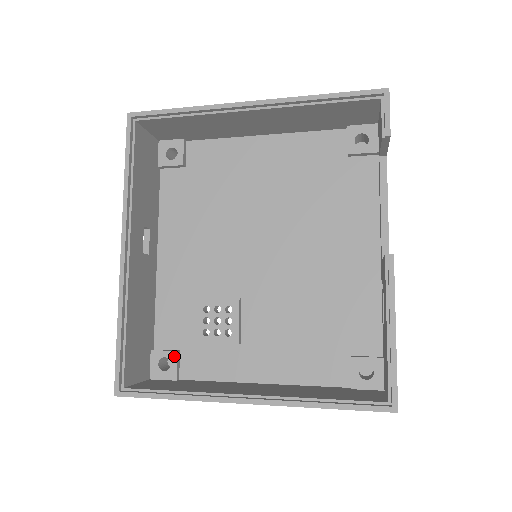
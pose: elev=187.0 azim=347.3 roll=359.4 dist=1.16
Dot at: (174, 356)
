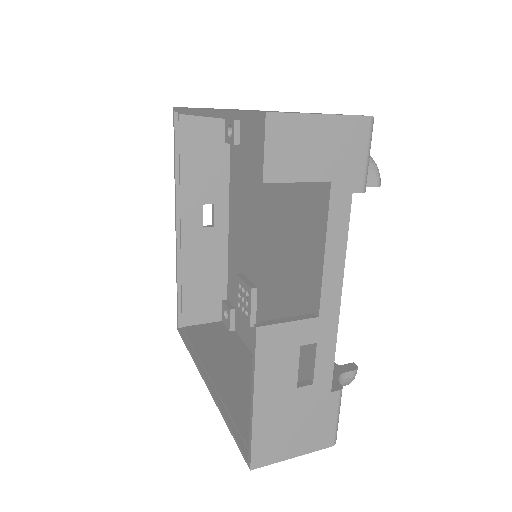
Dot at: (229, 312)
